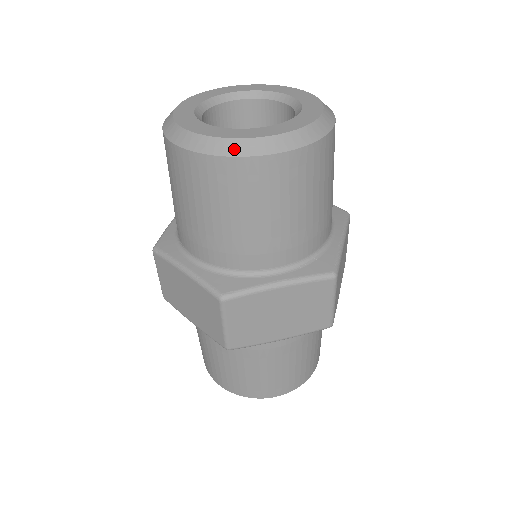
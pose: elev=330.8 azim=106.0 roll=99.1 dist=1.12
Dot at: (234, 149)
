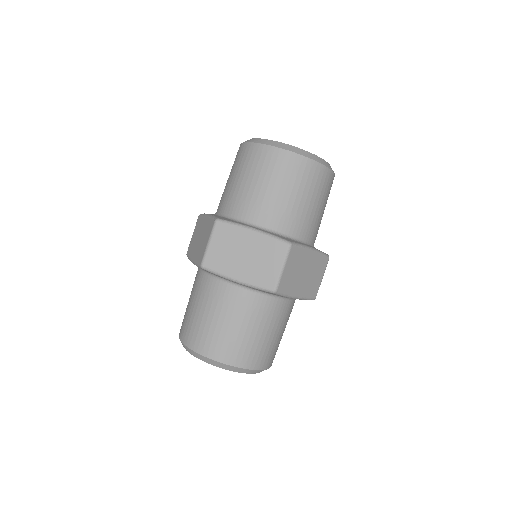
Dot at: (266, 142)
